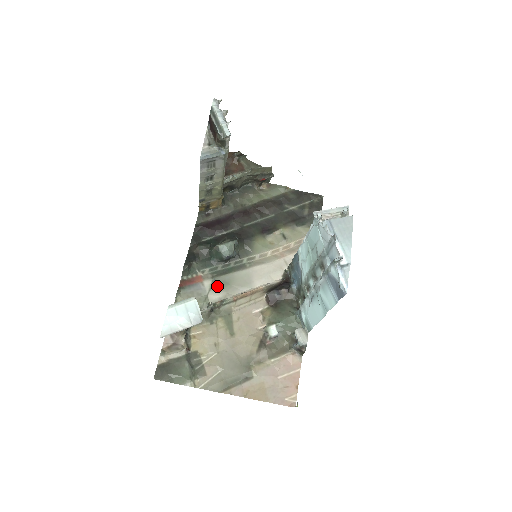
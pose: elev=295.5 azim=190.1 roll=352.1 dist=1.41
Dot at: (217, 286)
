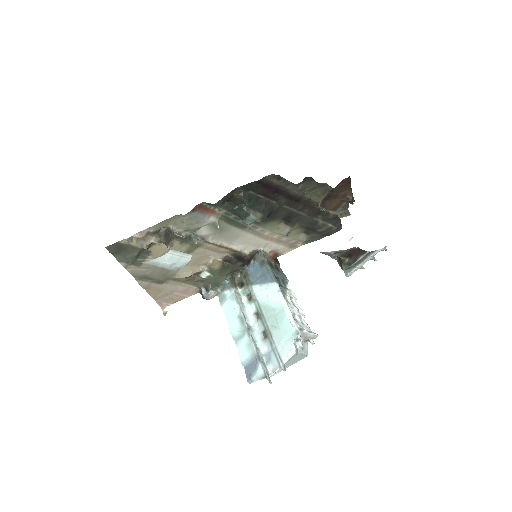
Dot at: (214, 227)
